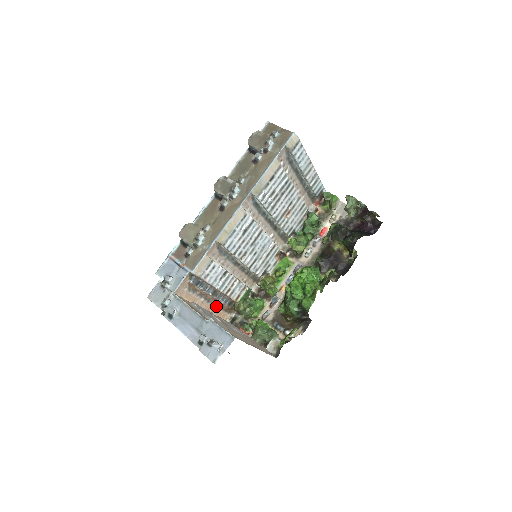
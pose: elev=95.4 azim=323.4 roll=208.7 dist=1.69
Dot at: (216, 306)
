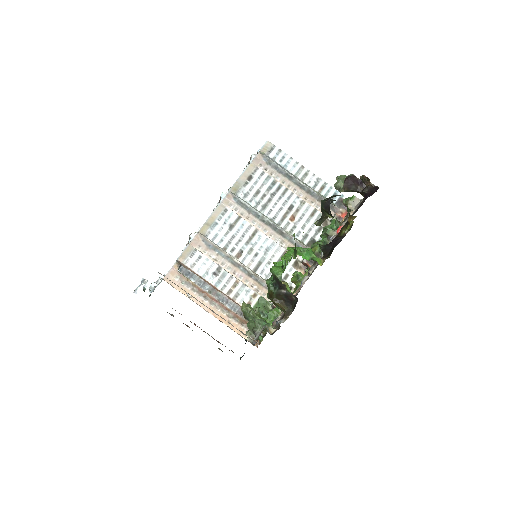
Dot at: (225, 313)
